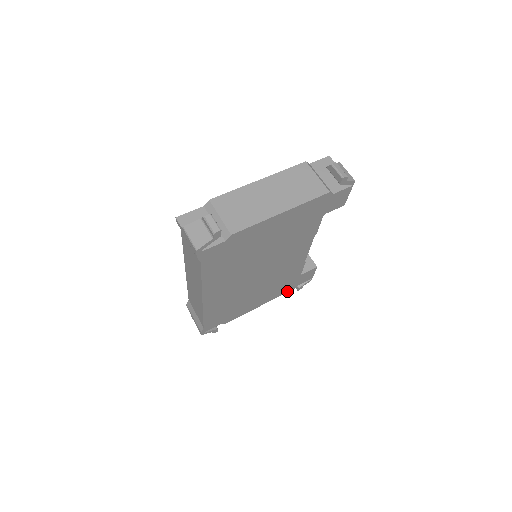
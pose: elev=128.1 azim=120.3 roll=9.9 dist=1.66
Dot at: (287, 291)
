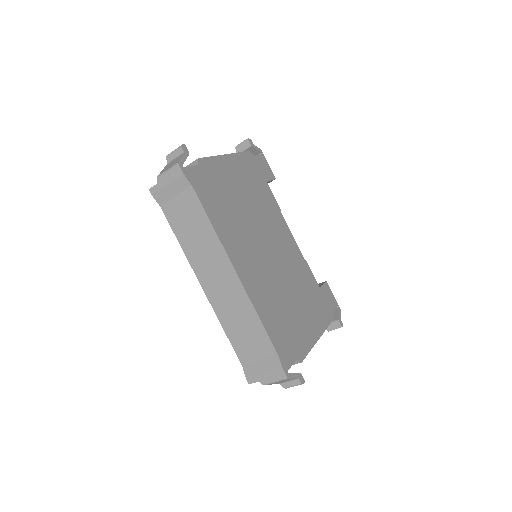
Dot at: (329, 320)
